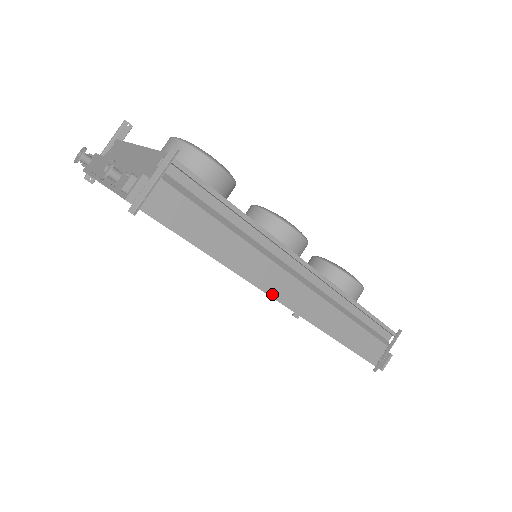
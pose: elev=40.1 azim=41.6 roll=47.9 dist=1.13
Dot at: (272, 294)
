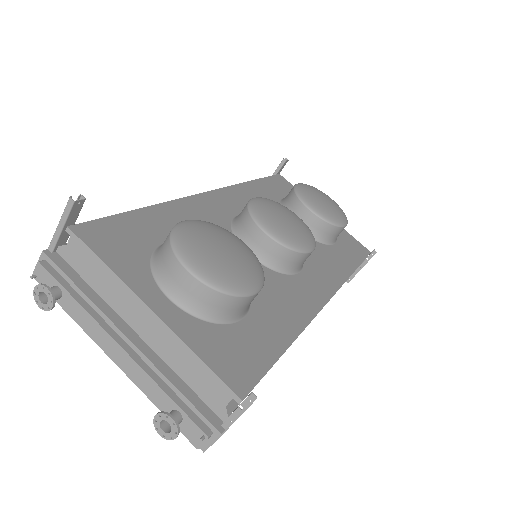
Dot at: occluded
